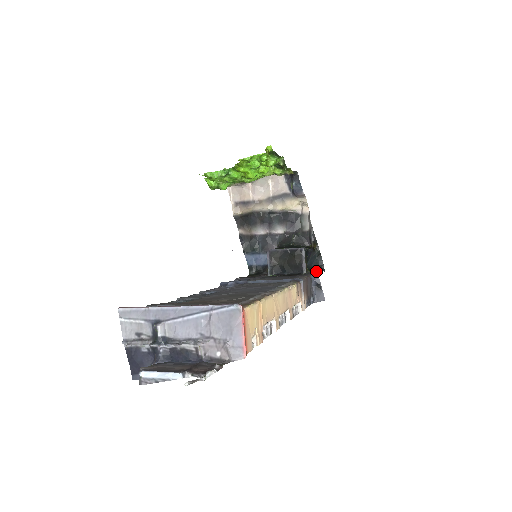
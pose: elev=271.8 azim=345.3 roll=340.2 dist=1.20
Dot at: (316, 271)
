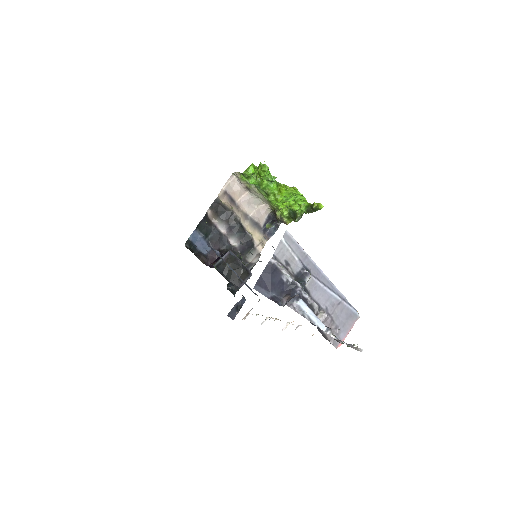
Dot at: (232, 292)
